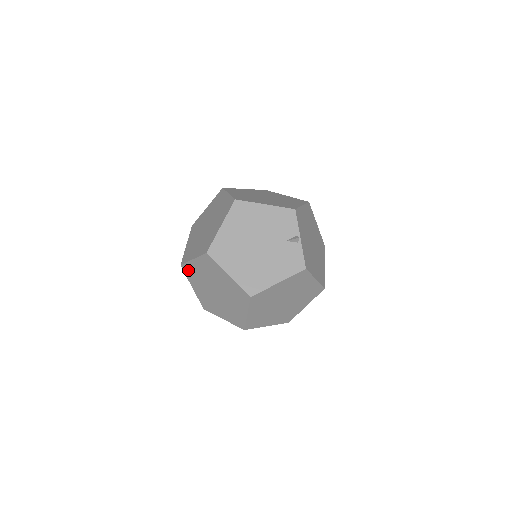
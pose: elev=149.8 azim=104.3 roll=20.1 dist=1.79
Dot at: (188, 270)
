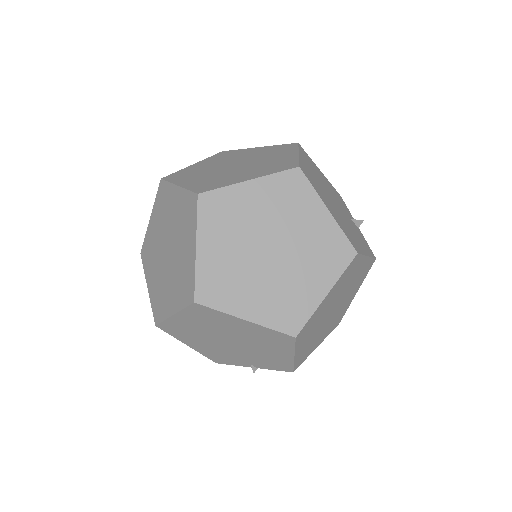
Dot at: (215, 204)
